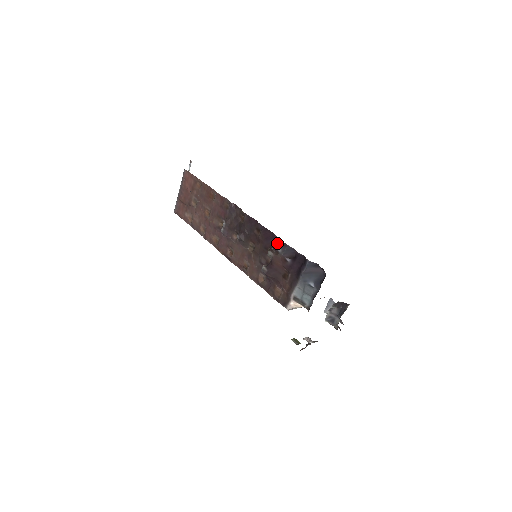
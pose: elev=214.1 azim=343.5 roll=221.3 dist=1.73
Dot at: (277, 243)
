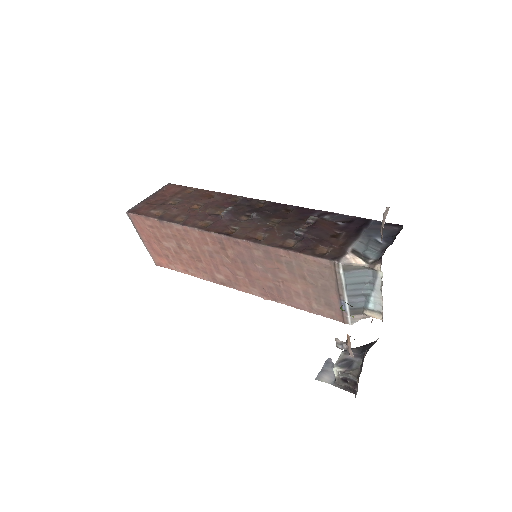
Dot at: (321, 214)
